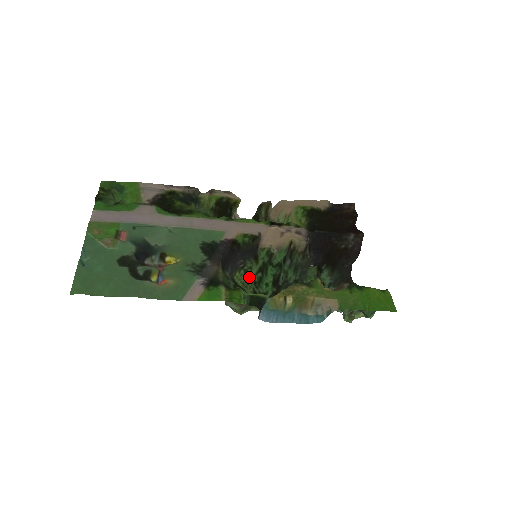
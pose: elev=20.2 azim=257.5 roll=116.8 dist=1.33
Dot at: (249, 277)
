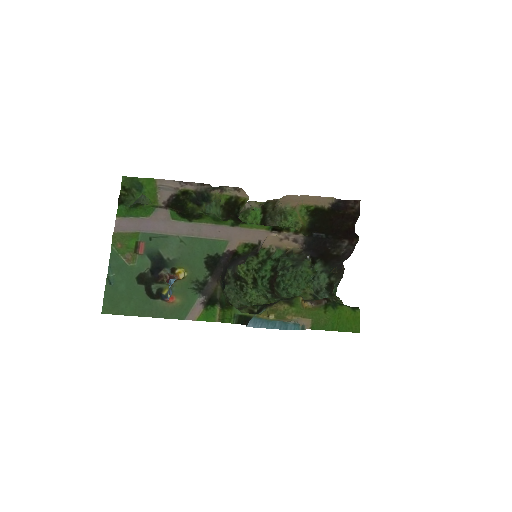
Dot at: (250, 266)
